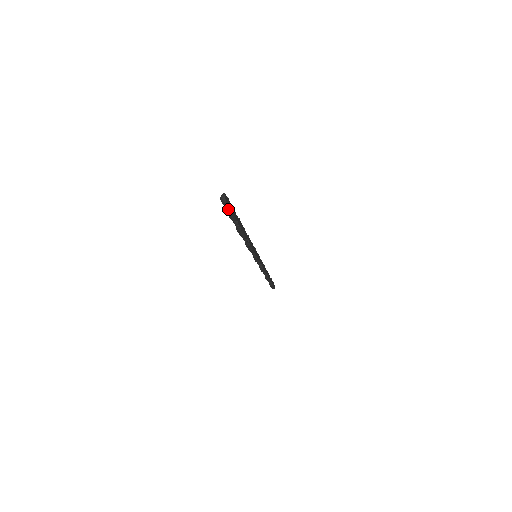
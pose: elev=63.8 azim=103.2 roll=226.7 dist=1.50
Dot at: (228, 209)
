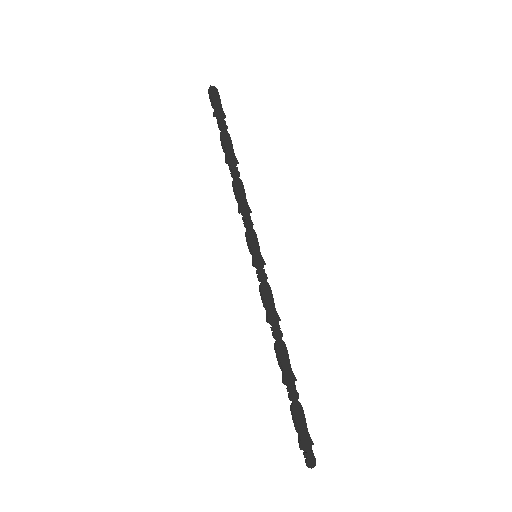
Dot at: (311, 444)
